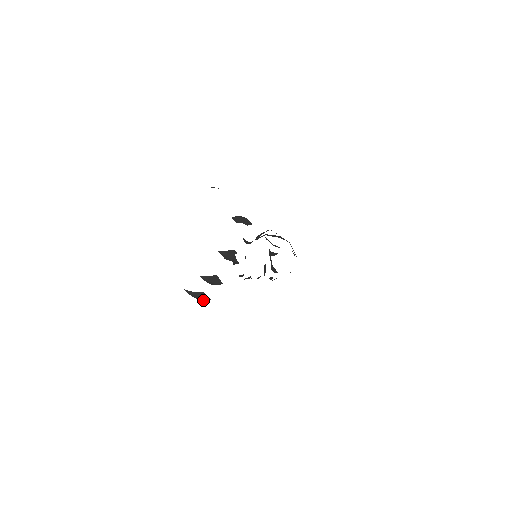
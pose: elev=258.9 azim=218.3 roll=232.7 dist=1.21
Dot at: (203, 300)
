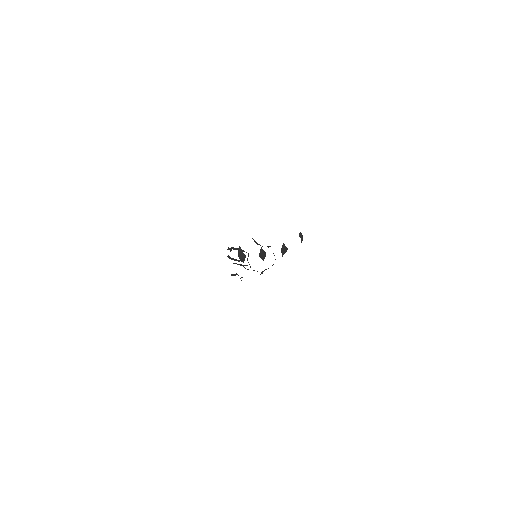
Dot at: (241, 259)
